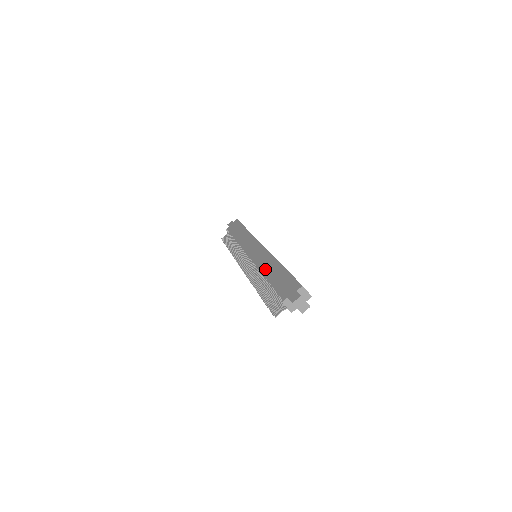
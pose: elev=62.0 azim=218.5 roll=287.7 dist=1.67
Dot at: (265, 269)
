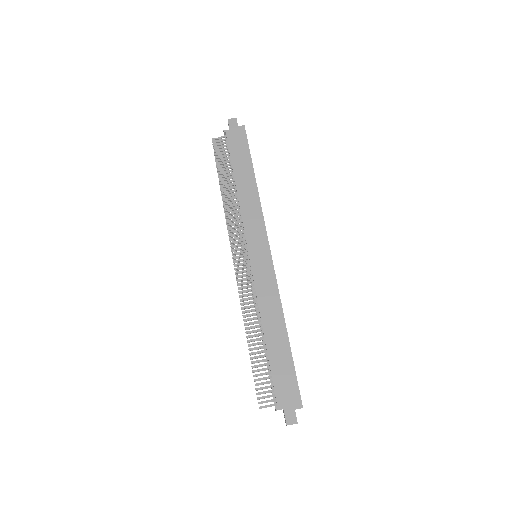
Dot at: (267, 319)
